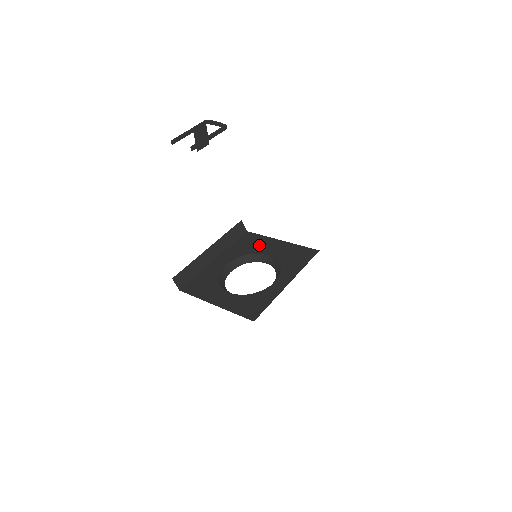
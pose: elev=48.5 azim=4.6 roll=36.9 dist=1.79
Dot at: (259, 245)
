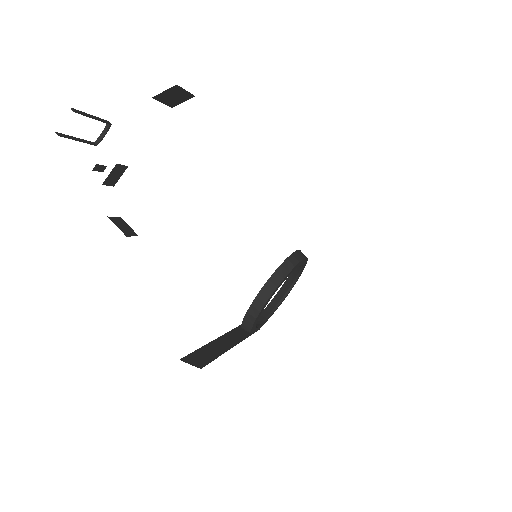
Dot at: occluded
